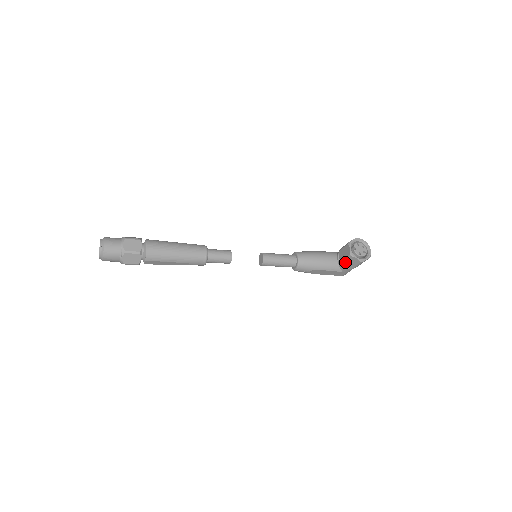
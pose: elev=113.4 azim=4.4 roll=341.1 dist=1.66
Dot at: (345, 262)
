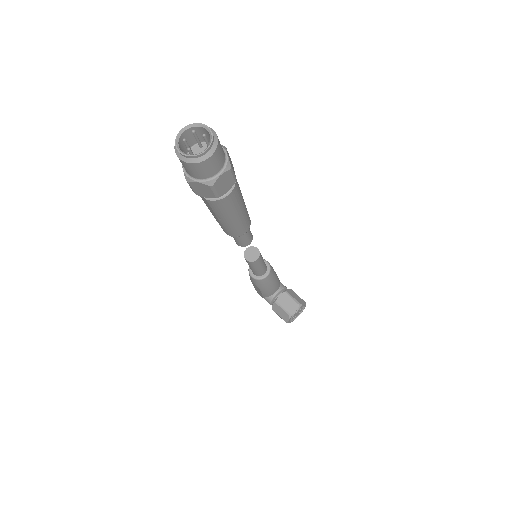
Dot at: (278, 306)
